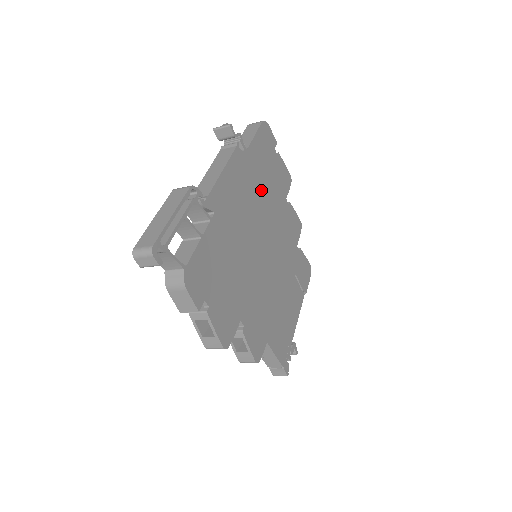
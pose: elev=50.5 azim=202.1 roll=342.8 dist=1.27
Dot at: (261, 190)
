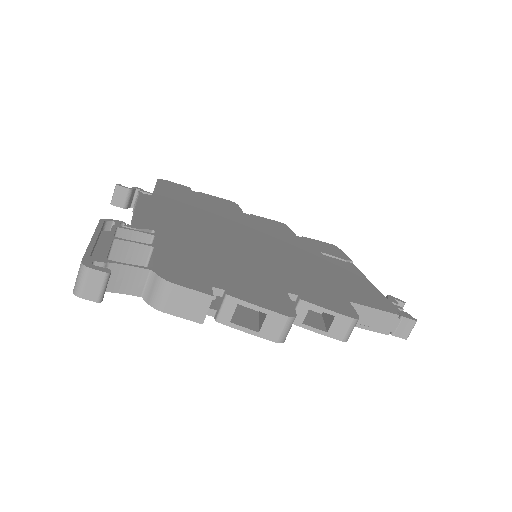
Dot at: (204, 212)
